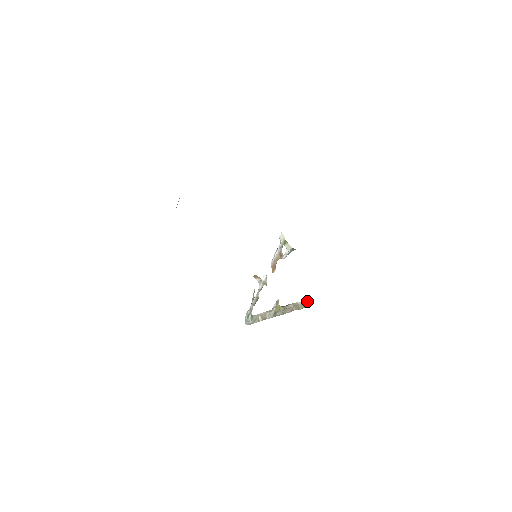
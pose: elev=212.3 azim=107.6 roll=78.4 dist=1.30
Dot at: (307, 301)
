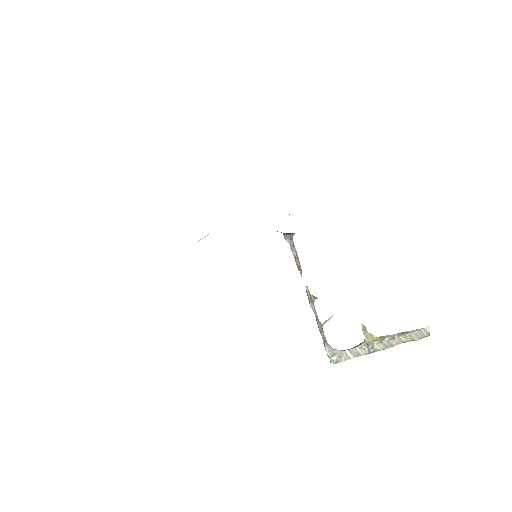
Dot at: occluded
